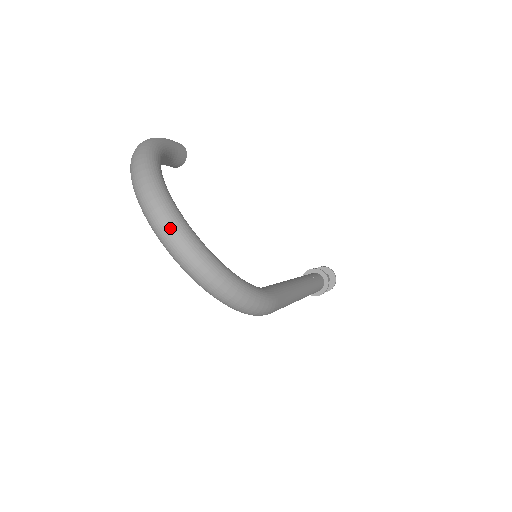
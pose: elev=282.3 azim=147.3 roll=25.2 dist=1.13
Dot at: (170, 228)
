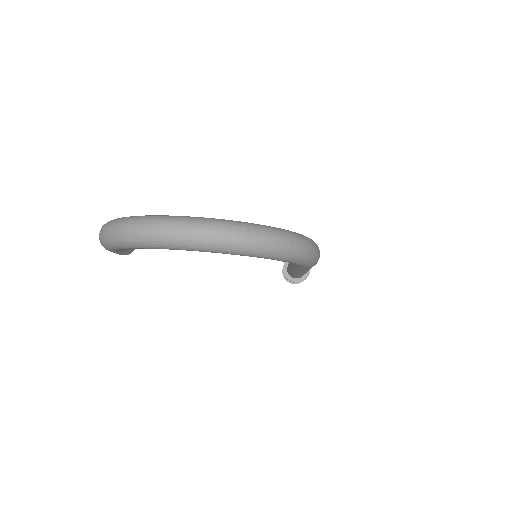
Dot at: (208, 226)
